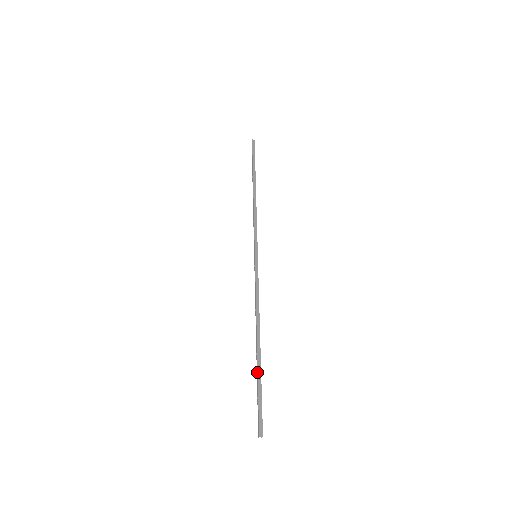
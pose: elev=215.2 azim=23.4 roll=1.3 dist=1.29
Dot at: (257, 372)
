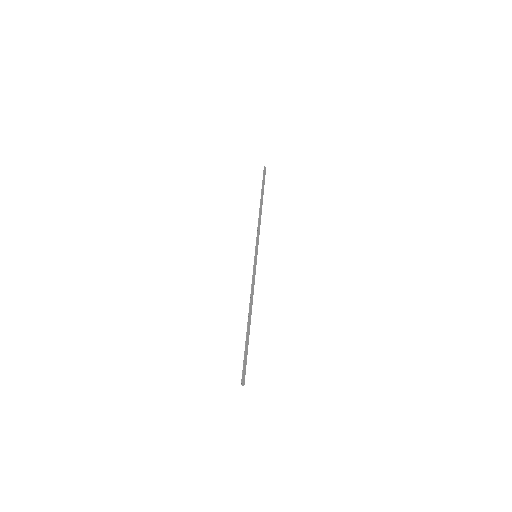
Dot at: (247, 340)
